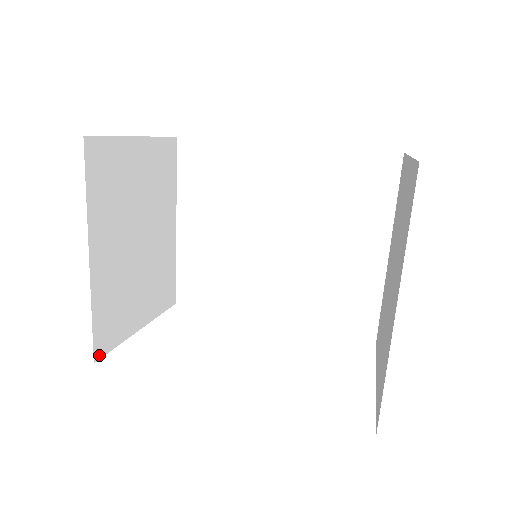
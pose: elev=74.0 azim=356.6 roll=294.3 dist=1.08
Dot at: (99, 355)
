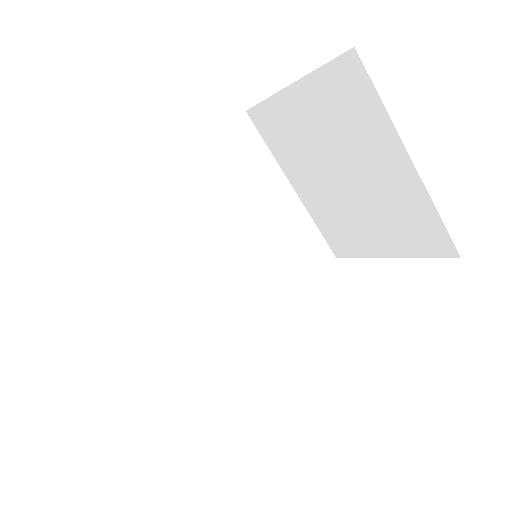
Dot at: occluded
